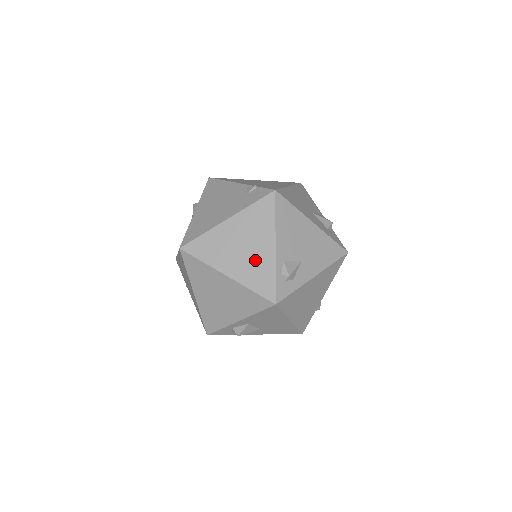
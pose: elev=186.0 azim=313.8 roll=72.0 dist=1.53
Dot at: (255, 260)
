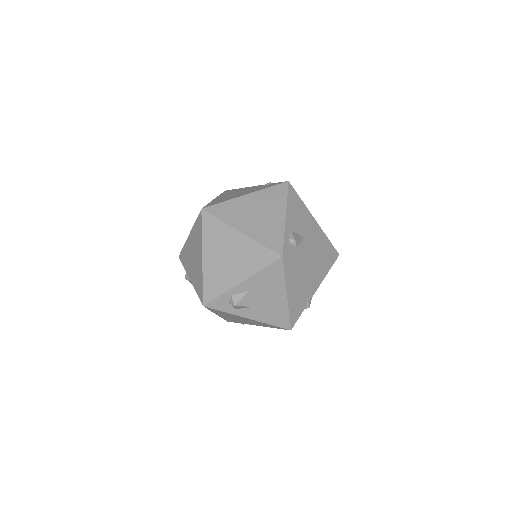
Dot at: (267, 224)
